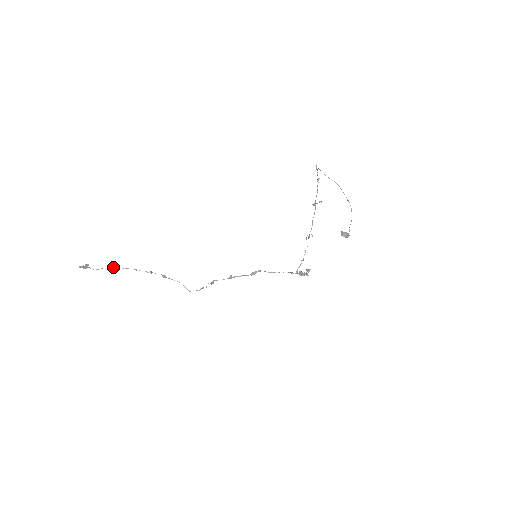
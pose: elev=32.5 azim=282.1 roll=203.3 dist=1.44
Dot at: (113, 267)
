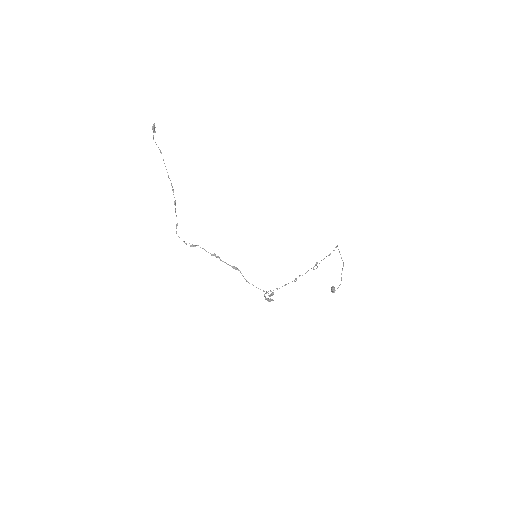
Dot at: occluded
